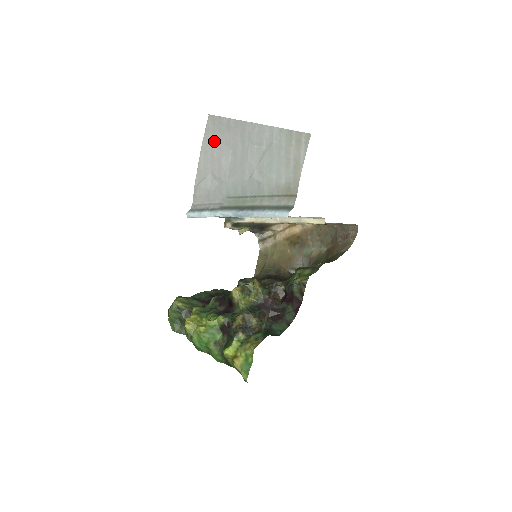
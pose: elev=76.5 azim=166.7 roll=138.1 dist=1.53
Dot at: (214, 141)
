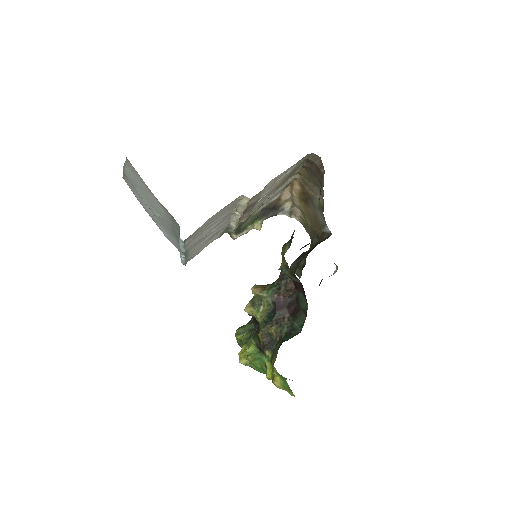
Dot at: (138, 197)
